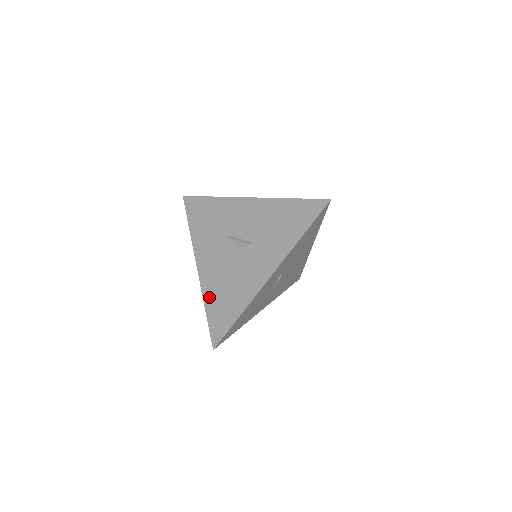
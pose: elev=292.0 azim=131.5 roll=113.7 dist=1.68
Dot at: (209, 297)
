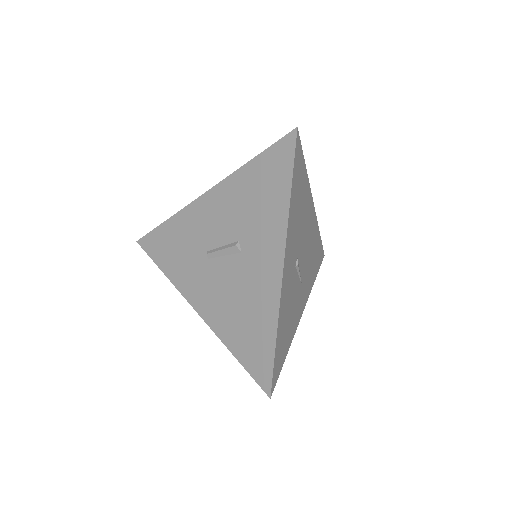
Dot at: (228, 337)
